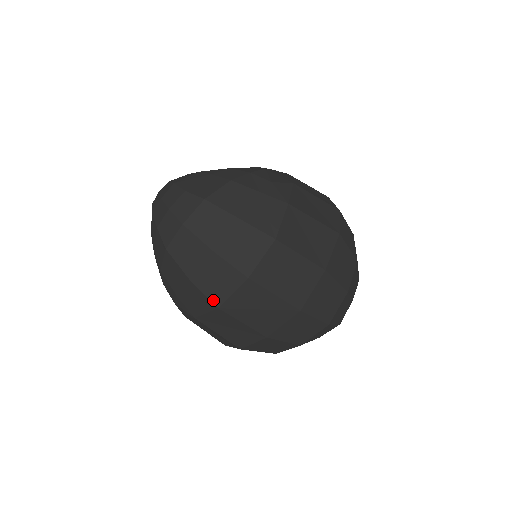
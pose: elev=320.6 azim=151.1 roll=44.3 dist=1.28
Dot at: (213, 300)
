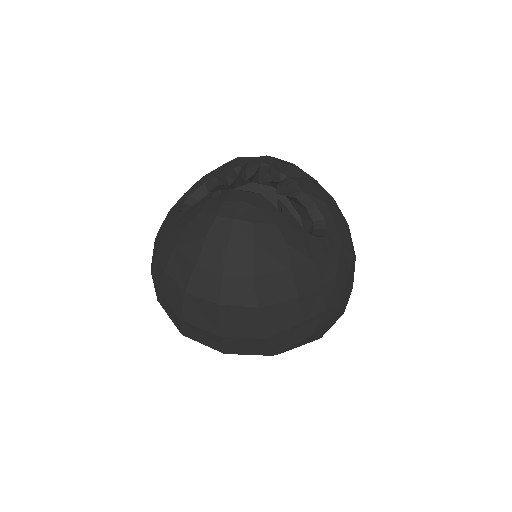
Dot at: (184, 332)
